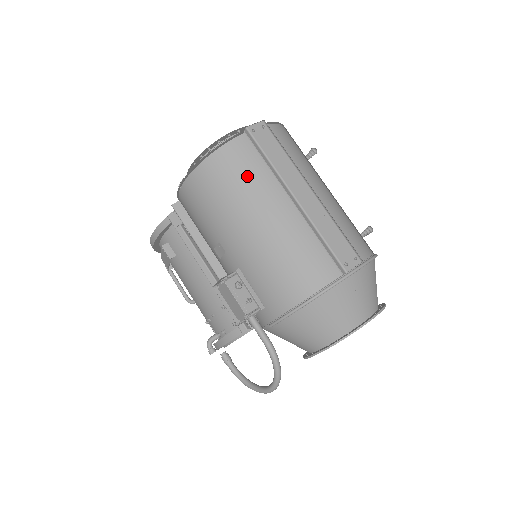
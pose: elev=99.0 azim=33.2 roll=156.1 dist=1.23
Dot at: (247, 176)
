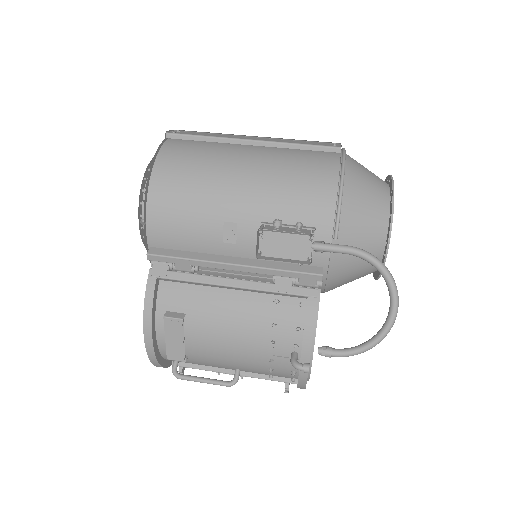
Dot at: (200, 153)
